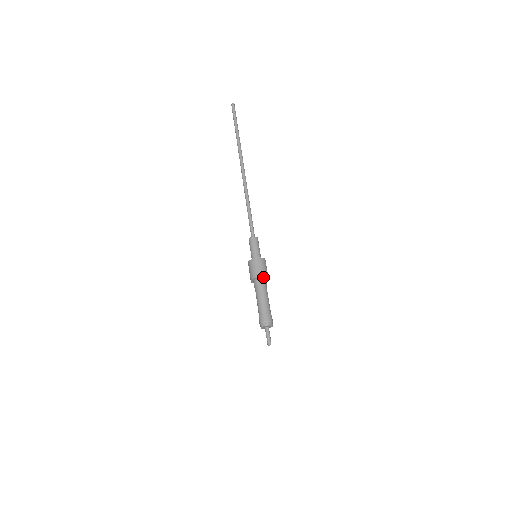
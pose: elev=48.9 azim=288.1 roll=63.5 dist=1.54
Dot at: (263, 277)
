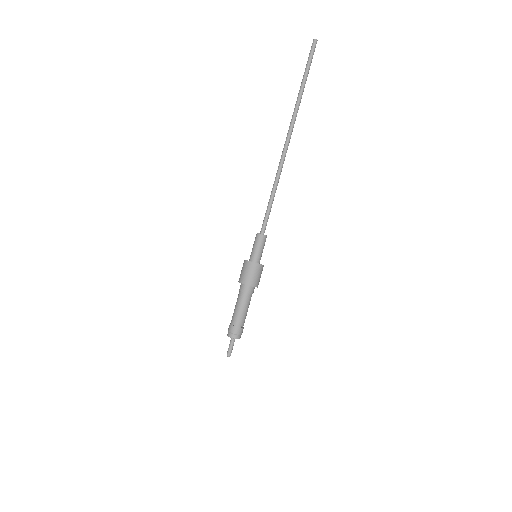
Dot at: (247, 284)
